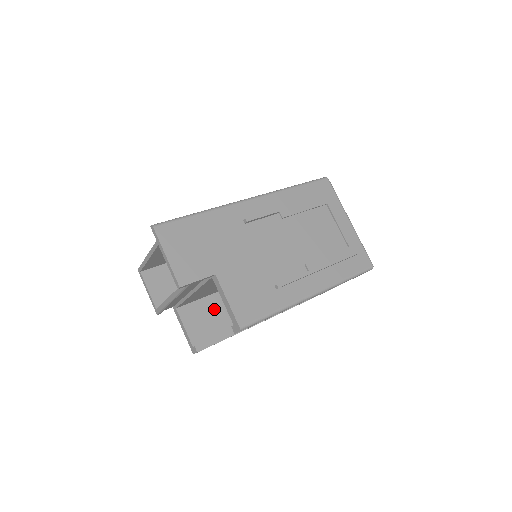
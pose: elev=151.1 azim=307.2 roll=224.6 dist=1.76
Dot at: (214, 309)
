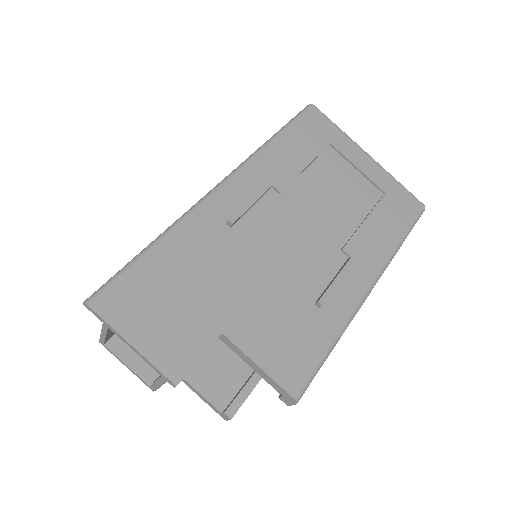
Dot at: (226, 346)
